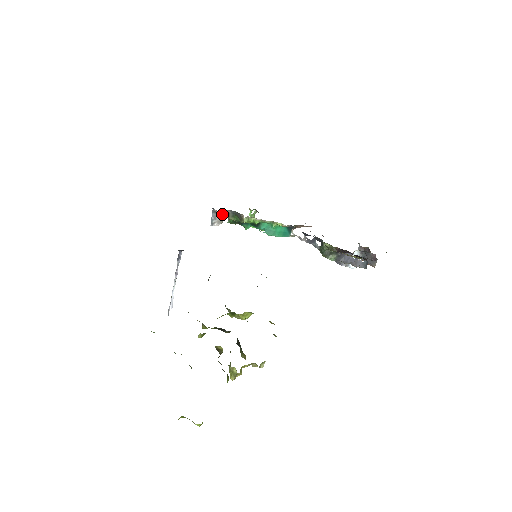
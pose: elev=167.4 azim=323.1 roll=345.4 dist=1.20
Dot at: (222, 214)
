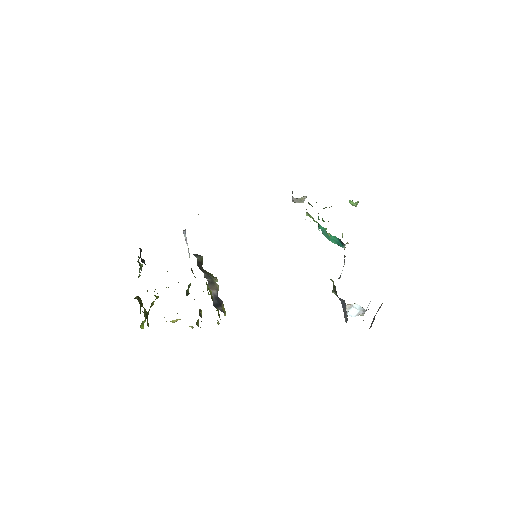
Dot at: (296, 198)
